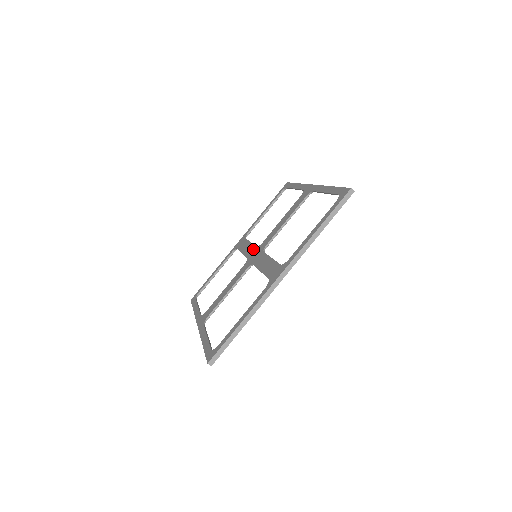
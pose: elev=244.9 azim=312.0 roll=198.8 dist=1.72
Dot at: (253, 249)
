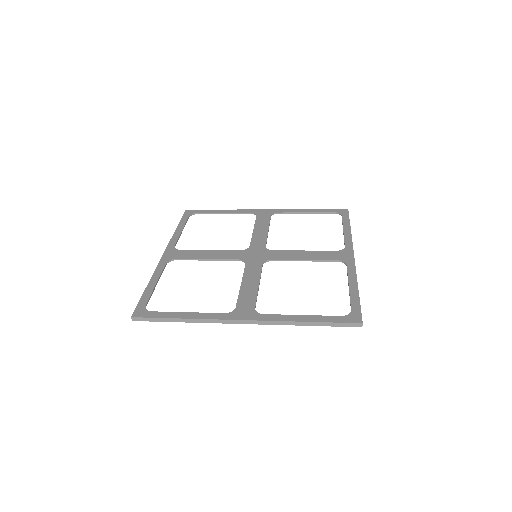
Dot at: (261, 244)
